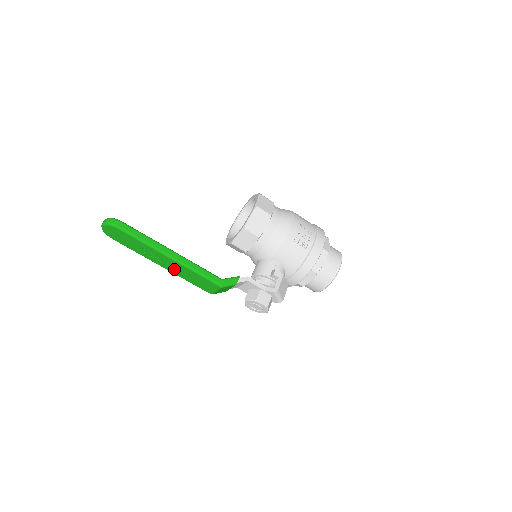
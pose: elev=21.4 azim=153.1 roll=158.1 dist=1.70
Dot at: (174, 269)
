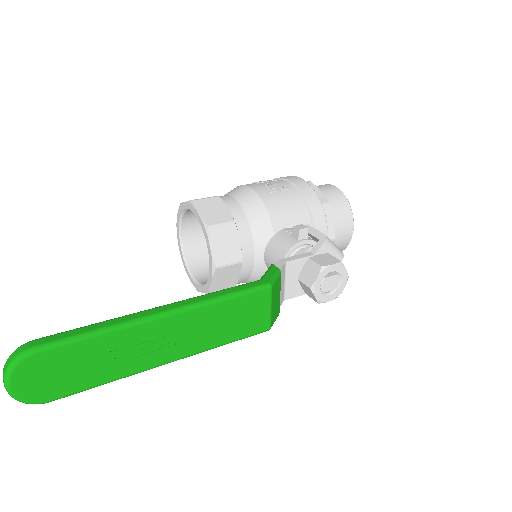
Dot at: (188, 340)
